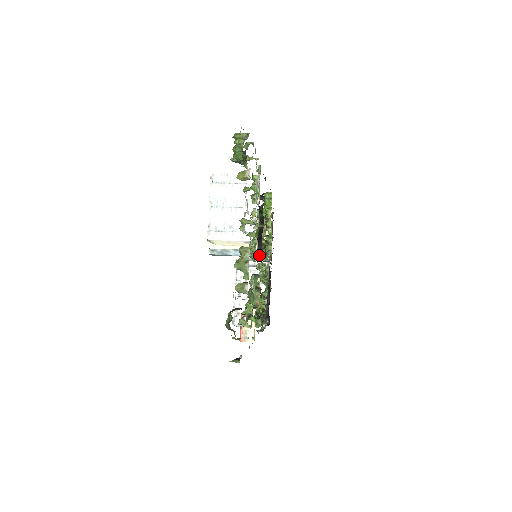
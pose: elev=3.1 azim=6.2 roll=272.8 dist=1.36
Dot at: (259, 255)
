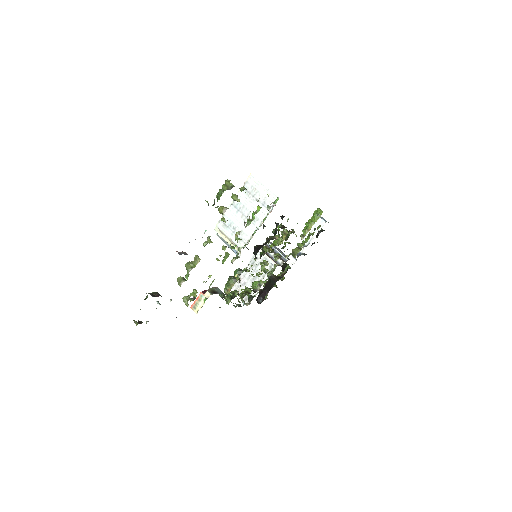
Dot at: (255, 258)
